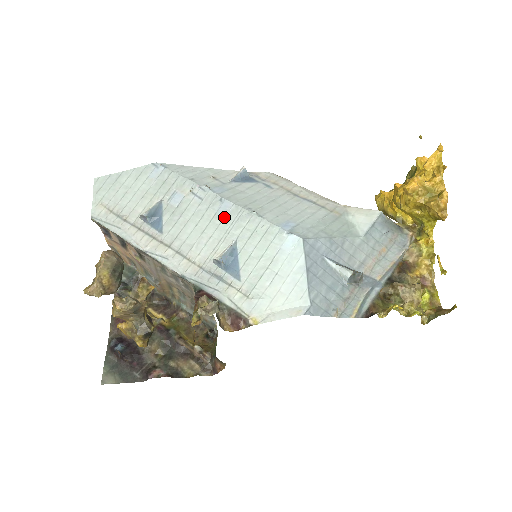
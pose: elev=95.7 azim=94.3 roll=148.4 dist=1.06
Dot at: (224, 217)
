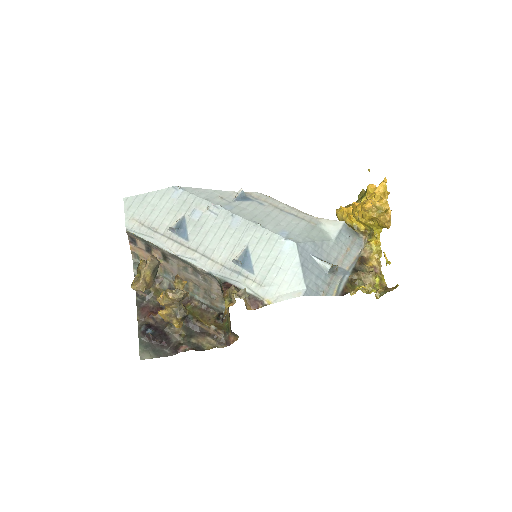
Dot at: (236, 228)
